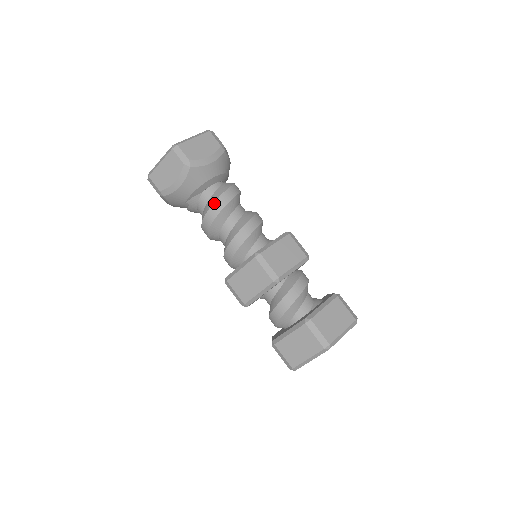
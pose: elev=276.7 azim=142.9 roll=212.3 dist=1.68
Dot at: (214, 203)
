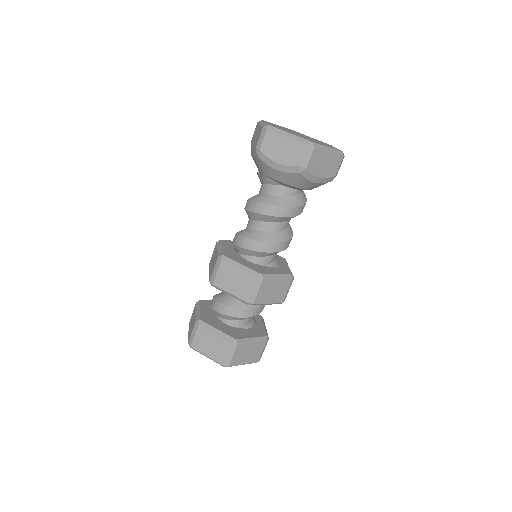
Dot at: (280, 206)
